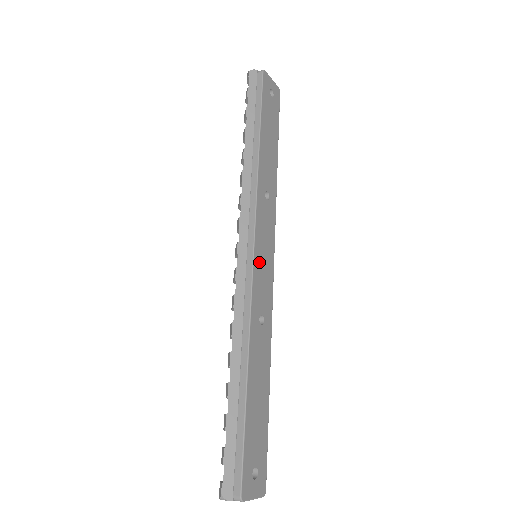
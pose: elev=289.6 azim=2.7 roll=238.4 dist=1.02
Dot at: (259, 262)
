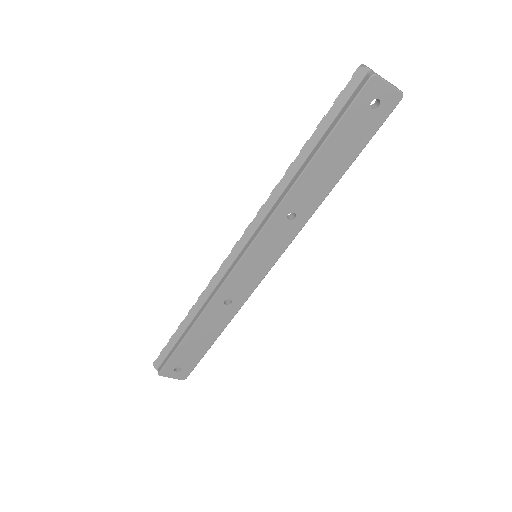
Dot at: (245, 266)
